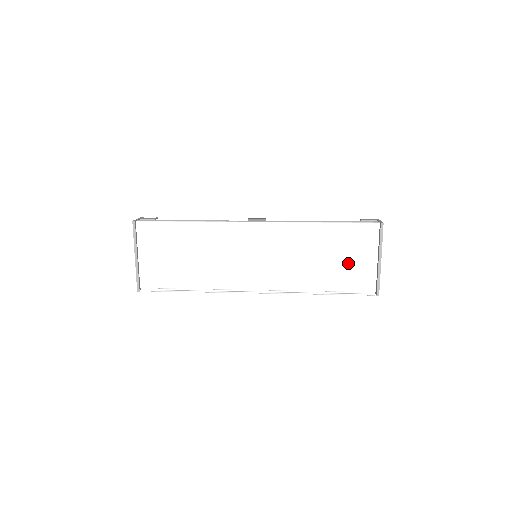
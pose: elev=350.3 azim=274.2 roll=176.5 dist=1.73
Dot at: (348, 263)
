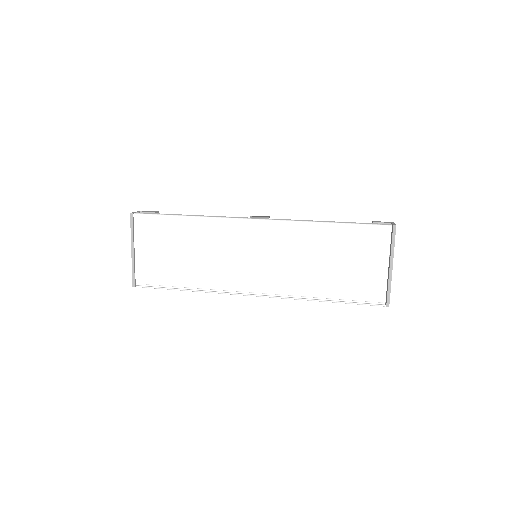
Dot at: (355, 268)
